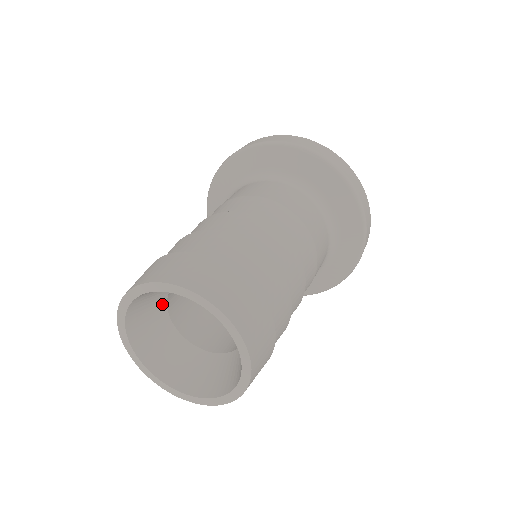
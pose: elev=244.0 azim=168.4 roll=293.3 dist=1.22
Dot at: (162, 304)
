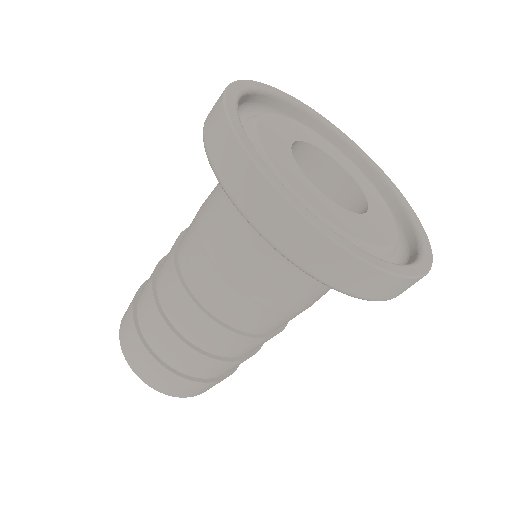
Dot at: occluded
